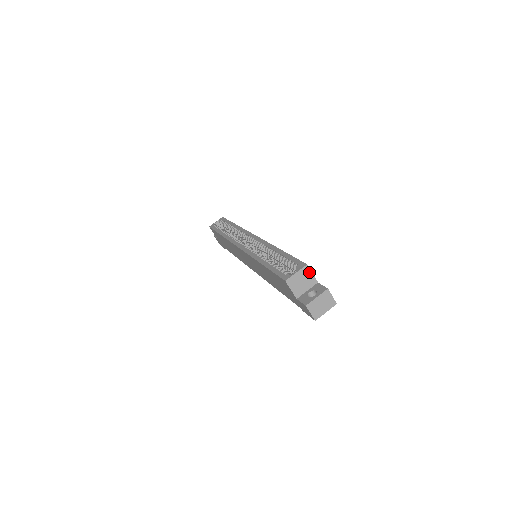
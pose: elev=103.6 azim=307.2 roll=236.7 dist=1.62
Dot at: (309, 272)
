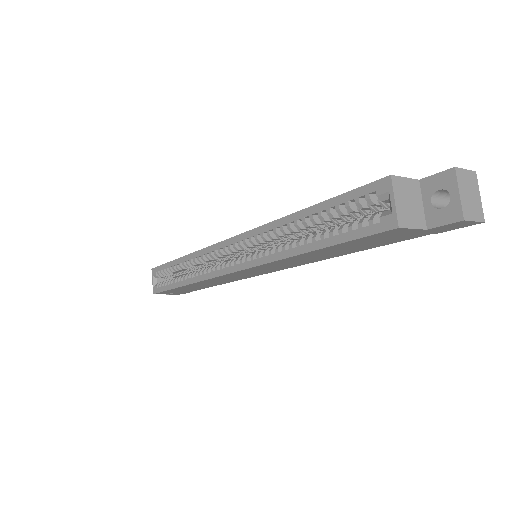
Dot at: (401, 181)
